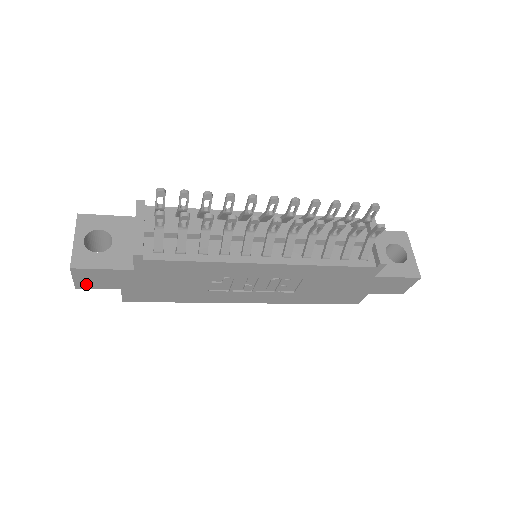
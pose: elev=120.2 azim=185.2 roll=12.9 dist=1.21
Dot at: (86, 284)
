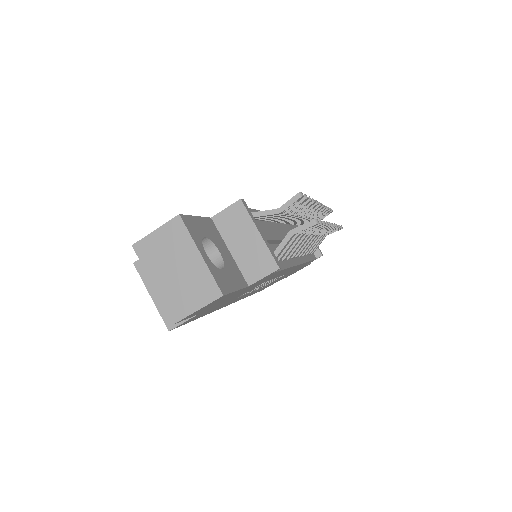
Dot at: (191, 315)
